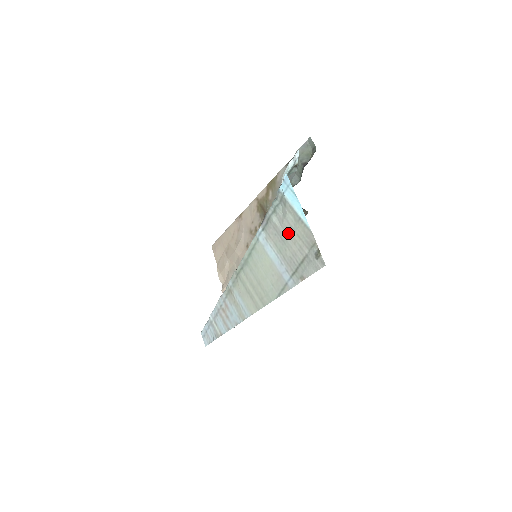
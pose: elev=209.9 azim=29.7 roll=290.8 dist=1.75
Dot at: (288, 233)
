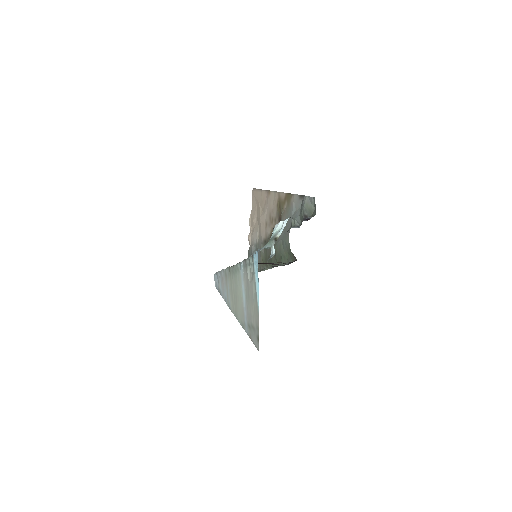
Dot at: (251, 295)
